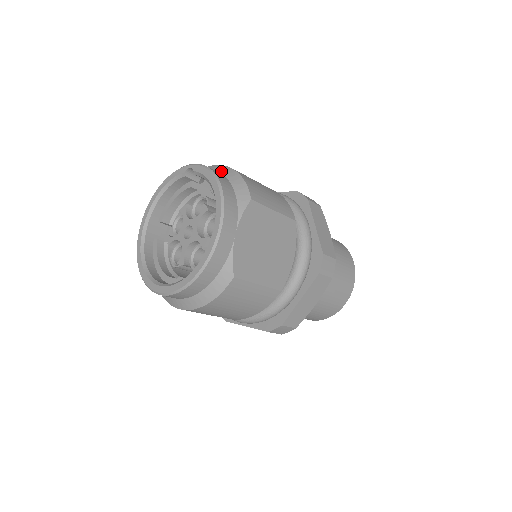
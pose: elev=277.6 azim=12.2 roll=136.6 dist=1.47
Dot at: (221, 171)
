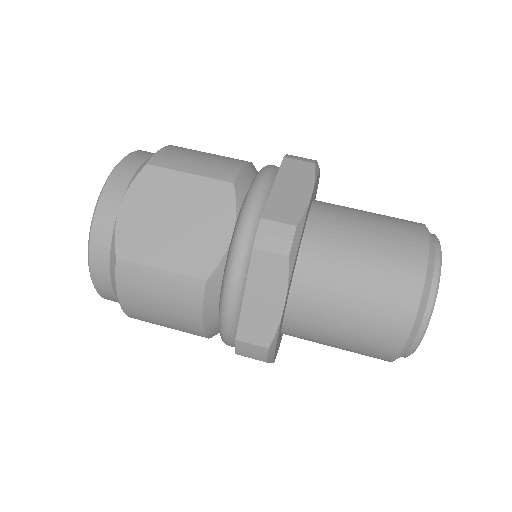
Dot at: occluded
